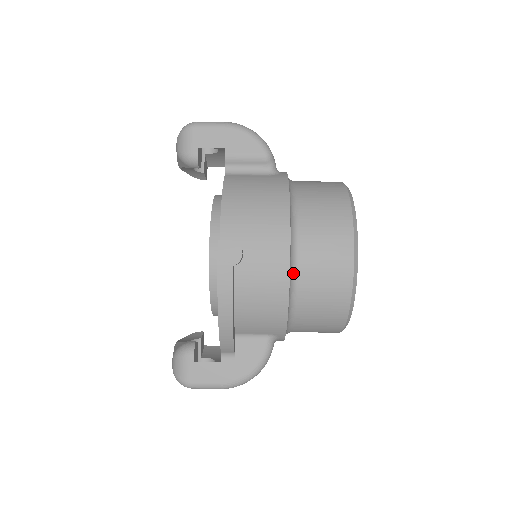
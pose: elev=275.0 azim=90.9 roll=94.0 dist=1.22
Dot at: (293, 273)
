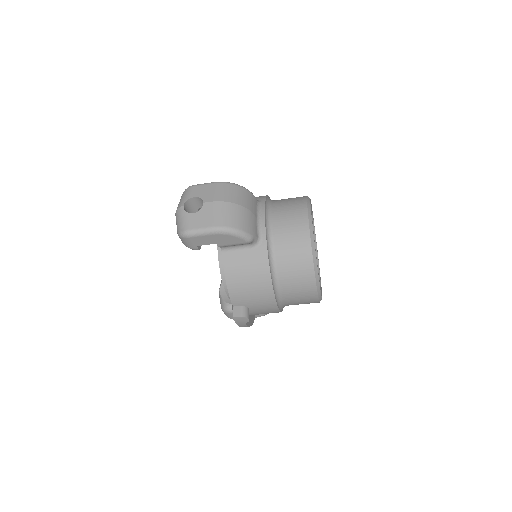
Dot at: (281, 305)
